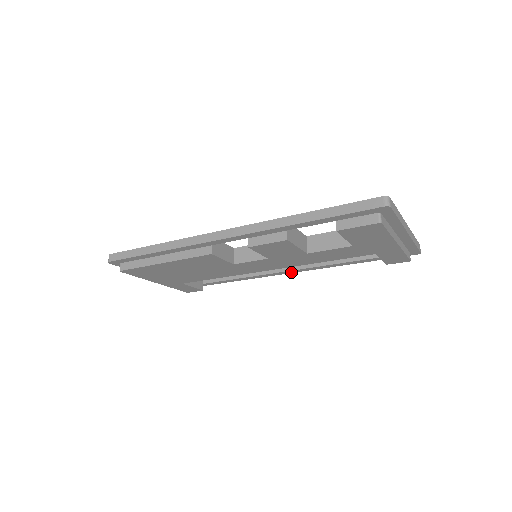
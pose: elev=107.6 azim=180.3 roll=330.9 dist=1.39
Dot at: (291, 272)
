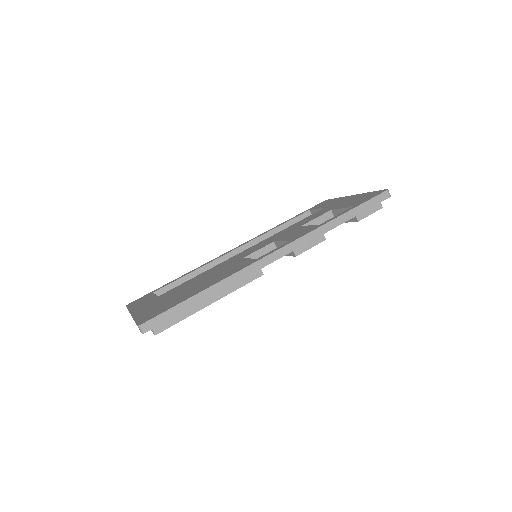
Dot at: occluded
